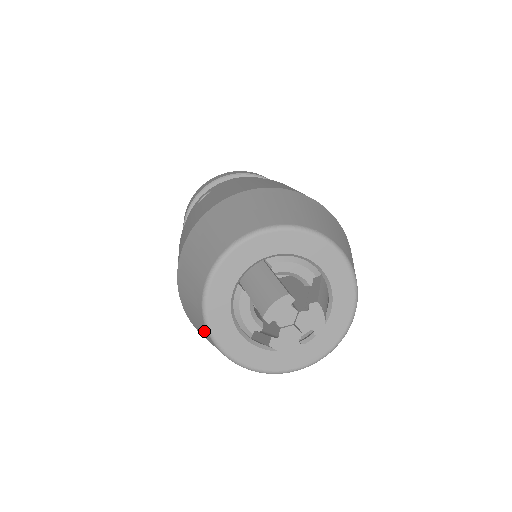
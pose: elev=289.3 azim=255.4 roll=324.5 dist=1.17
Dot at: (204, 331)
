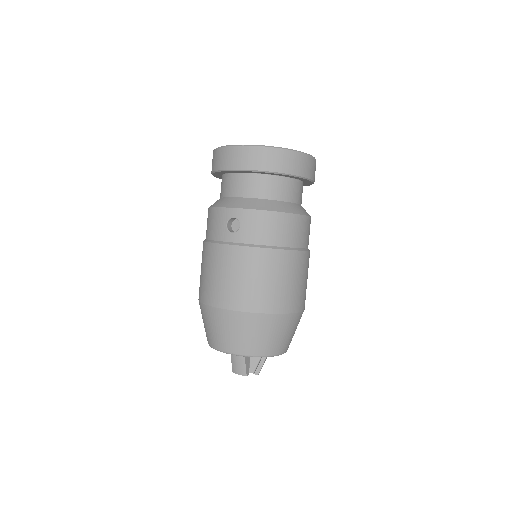
Dot at: occluded
